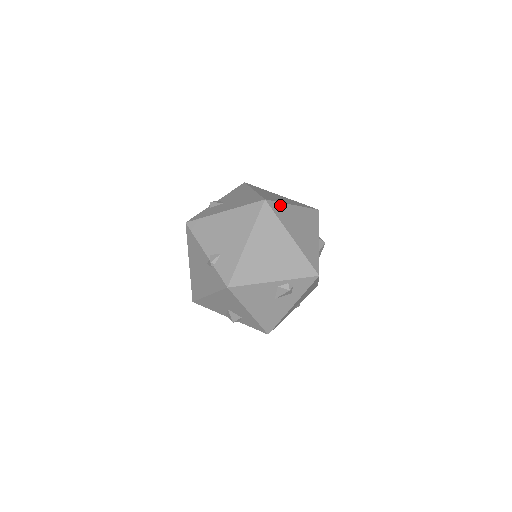
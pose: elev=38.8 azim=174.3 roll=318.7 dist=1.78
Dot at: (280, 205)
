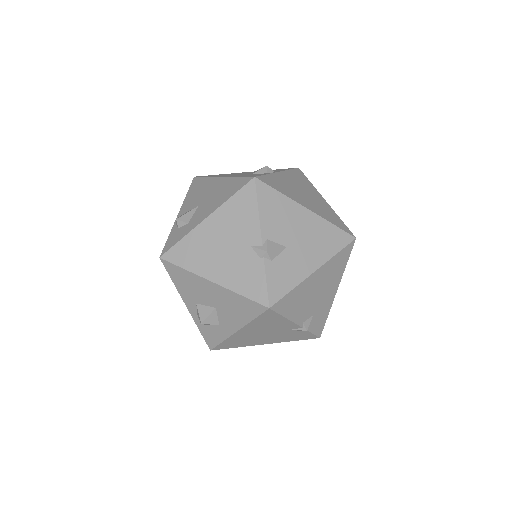
Dot at: occluded
